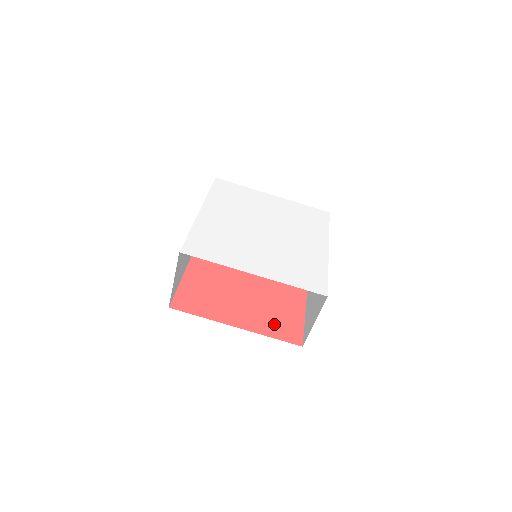
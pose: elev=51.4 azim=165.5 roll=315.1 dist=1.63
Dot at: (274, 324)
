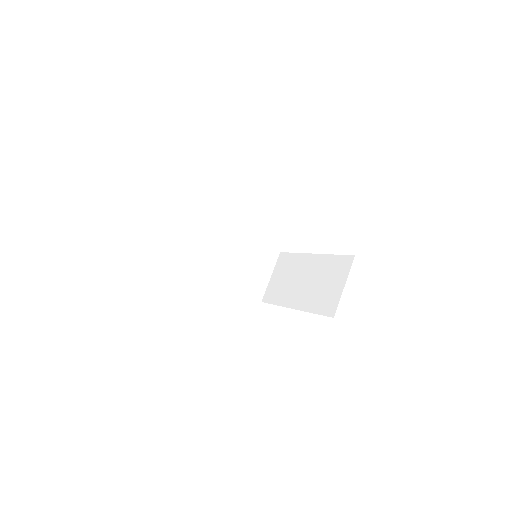
Dot at: occluded
